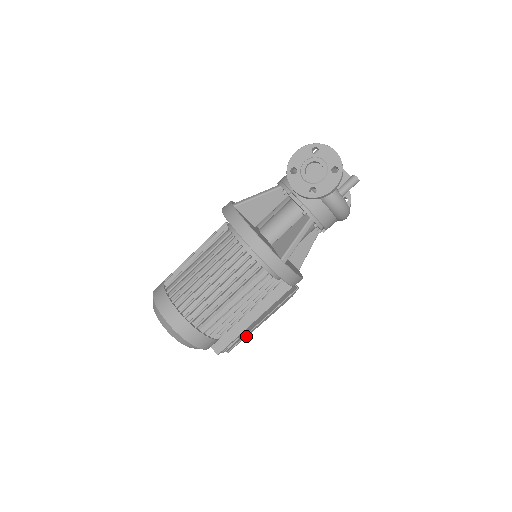
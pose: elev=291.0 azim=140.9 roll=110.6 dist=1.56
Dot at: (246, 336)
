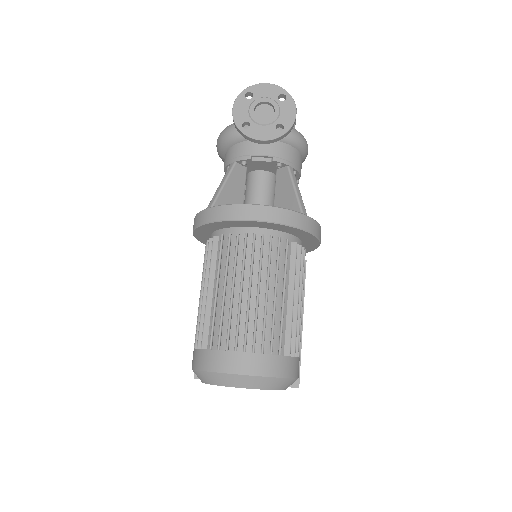
Dot at: occluded
